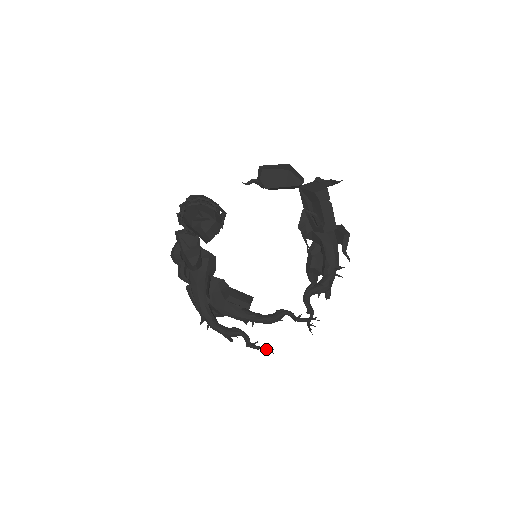
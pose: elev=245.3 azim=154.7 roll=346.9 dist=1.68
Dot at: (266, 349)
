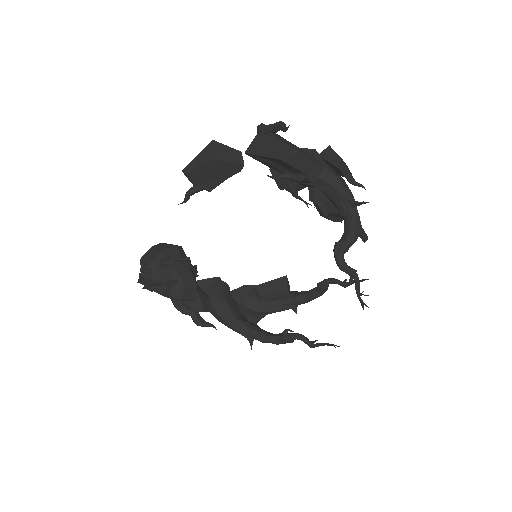
Dot at: occluded
